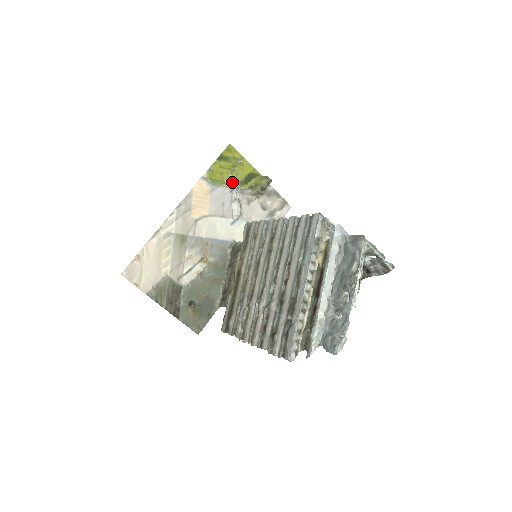
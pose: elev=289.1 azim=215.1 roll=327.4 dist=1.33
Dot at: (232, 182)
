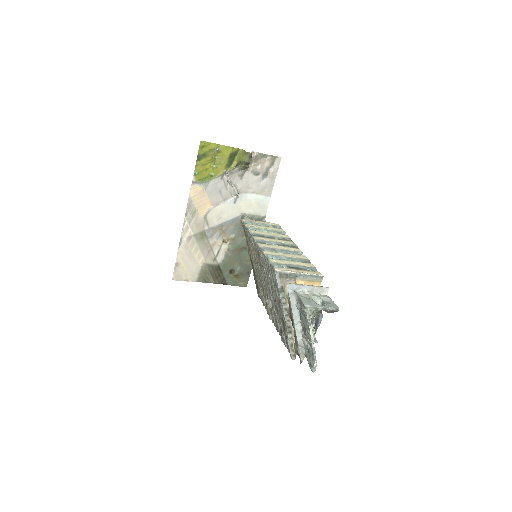
Dot at: (219, 171)
